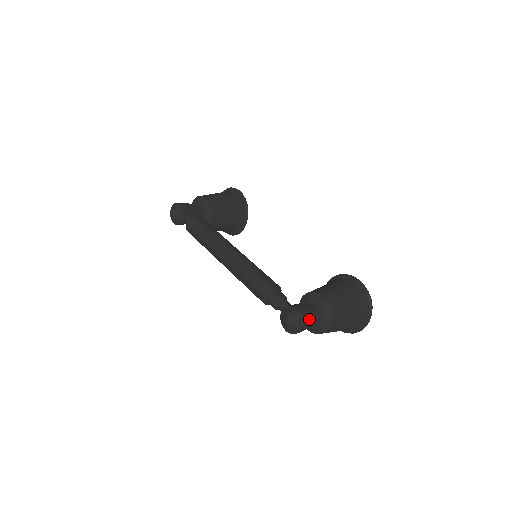
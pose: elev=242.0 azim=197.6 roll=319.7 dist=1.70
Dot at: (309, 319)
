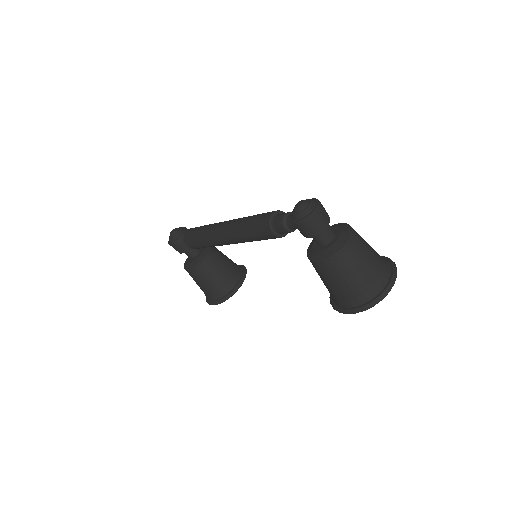
Dot at: (326, 213)
